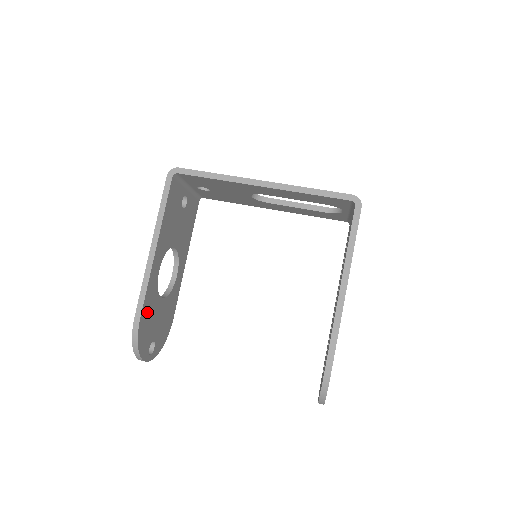
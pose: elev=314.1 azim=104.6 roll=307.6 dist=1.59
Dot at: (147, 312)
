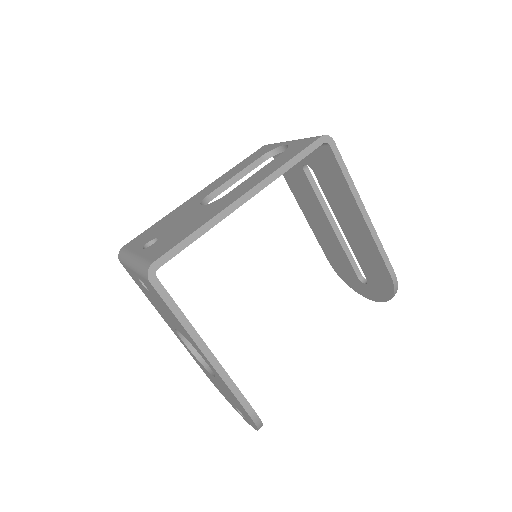
Dot at: occluded
